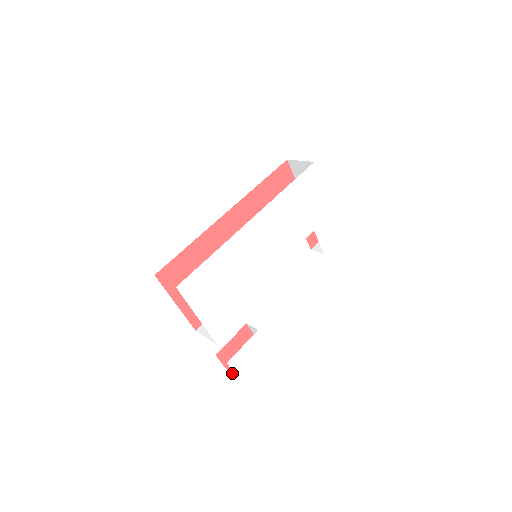
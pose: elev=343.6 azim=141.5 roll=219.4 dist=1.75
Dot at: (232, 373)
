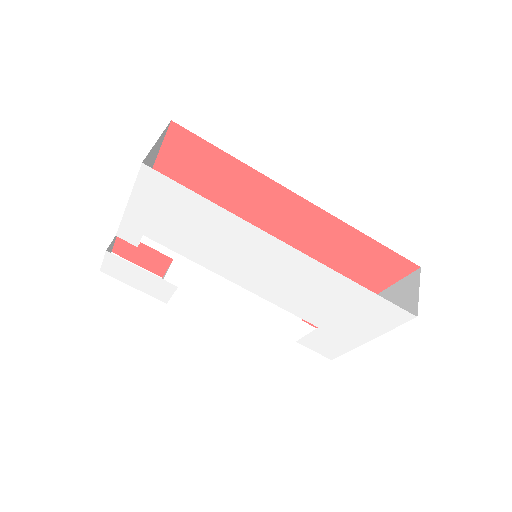
Dot at: occluded
